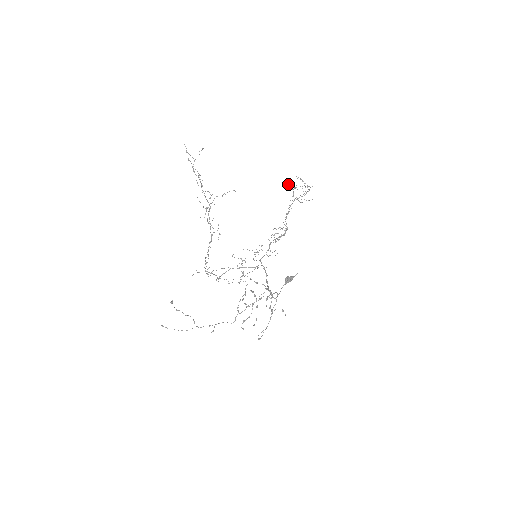
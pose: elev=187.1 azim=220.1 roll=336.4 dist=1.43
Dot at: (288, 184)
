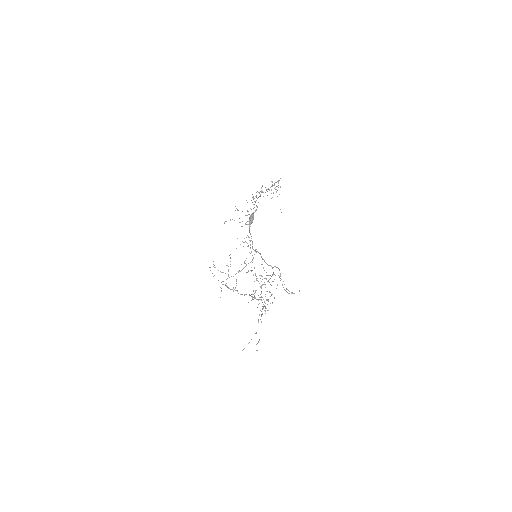
Dot at: occluded
